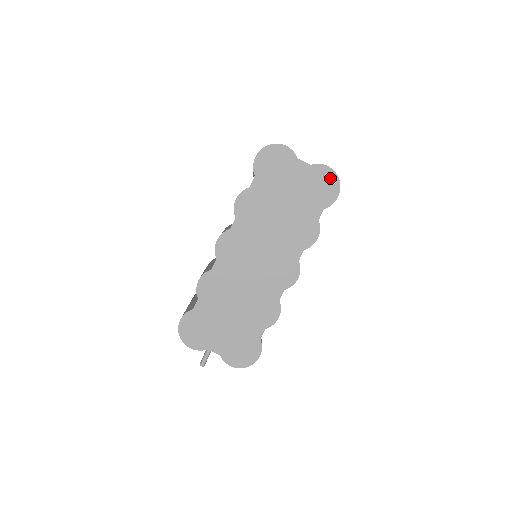
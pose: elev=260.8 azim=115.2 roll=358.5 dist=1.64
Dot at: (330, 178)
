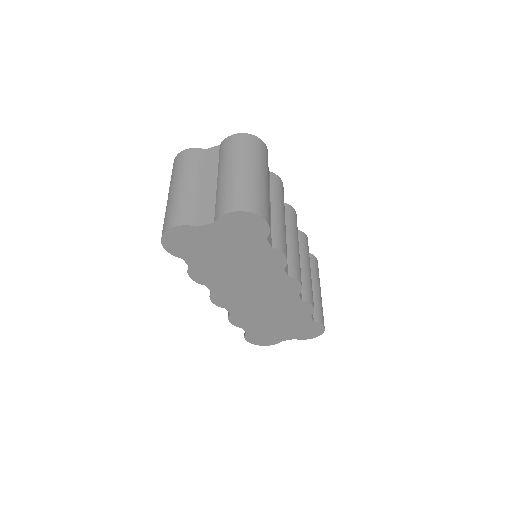
Dot at: (243, 218)
